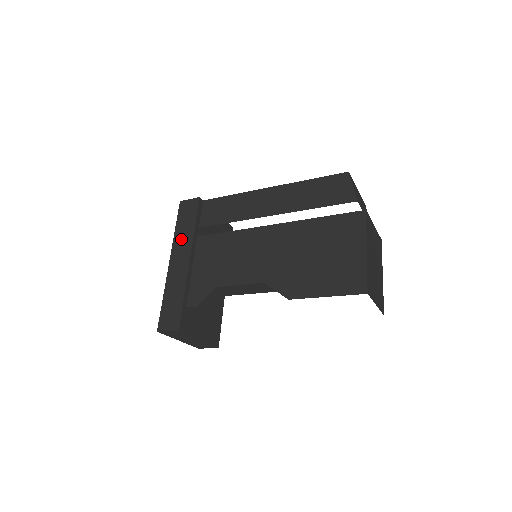
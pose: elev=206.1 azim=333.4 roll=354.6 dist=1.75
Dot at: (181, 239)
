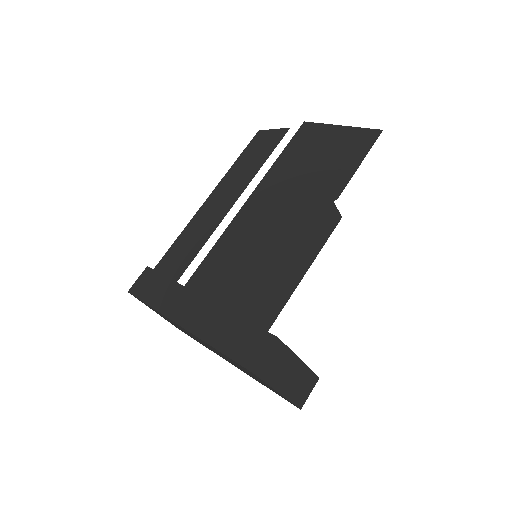
Dot at: (169, 301)
